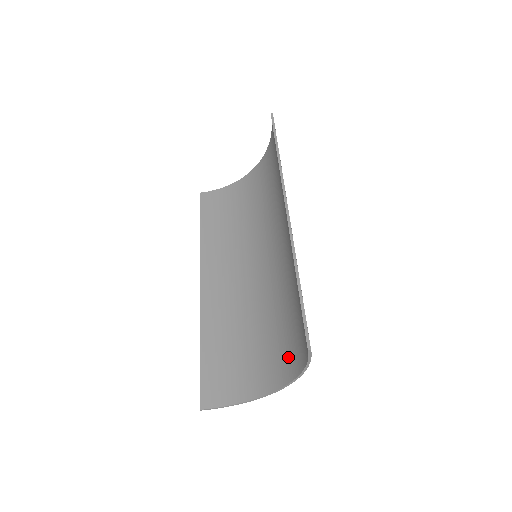
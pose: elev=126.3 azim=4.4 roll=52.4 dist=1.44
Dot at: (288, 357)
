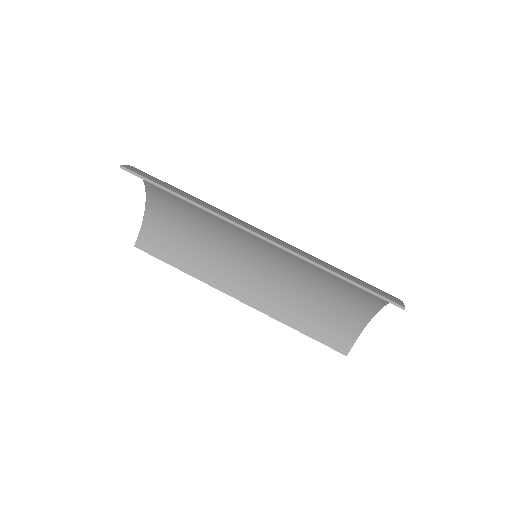
Dot at: (368, 294)
